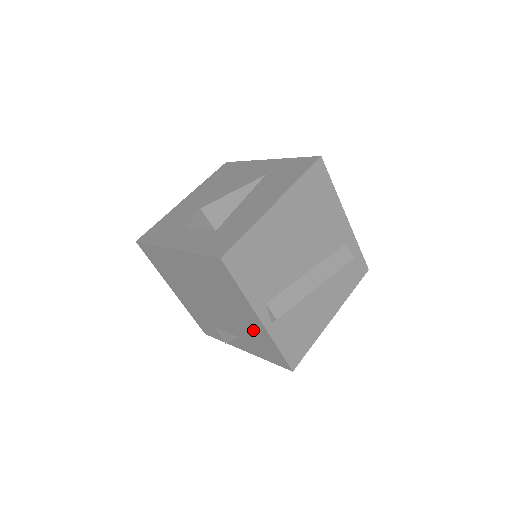
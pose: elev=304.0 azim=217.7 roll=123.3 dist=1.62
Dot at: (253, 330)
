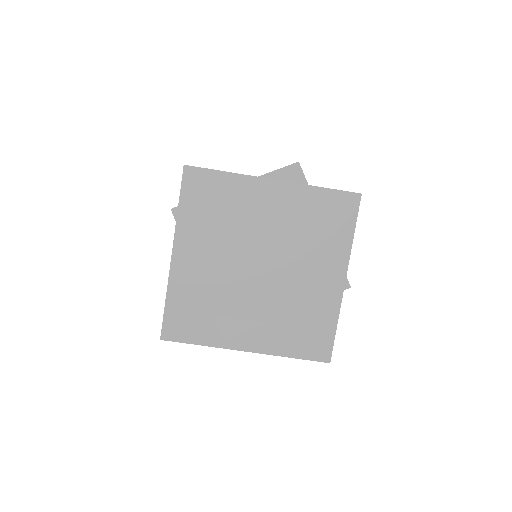
Dot at: (314, 301)
